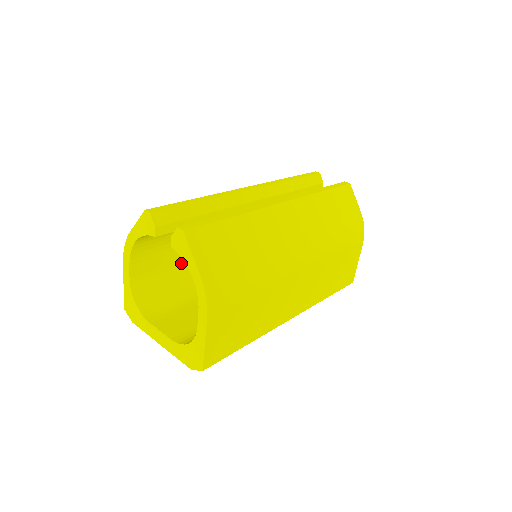
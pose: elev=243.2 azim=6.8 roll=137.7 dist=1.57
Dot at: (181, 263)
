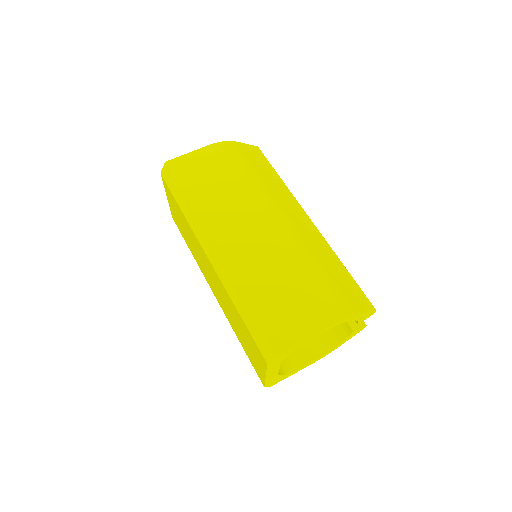
Dot at: occluded
